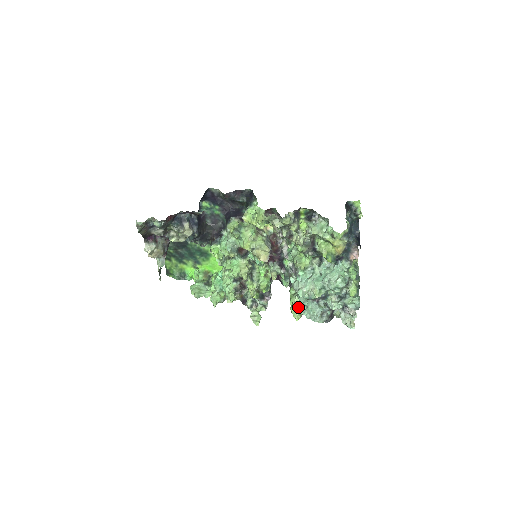
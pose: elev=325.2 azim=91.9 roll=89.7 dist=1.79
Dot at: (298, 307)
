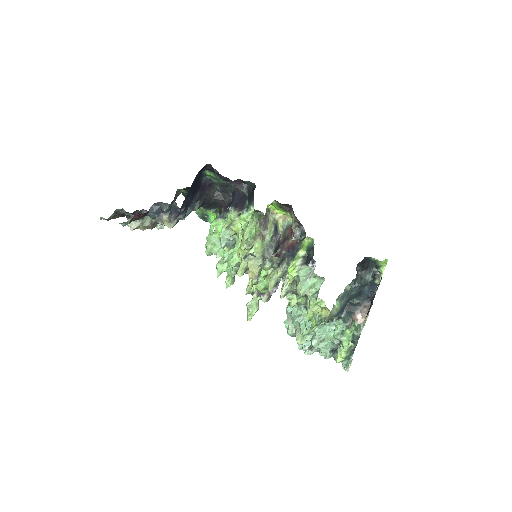
Dot at: occluded
